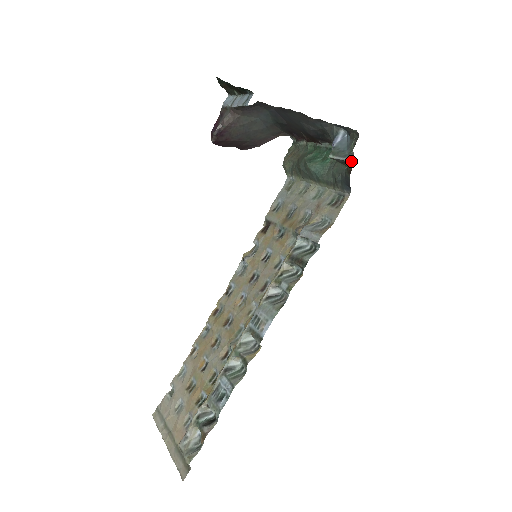
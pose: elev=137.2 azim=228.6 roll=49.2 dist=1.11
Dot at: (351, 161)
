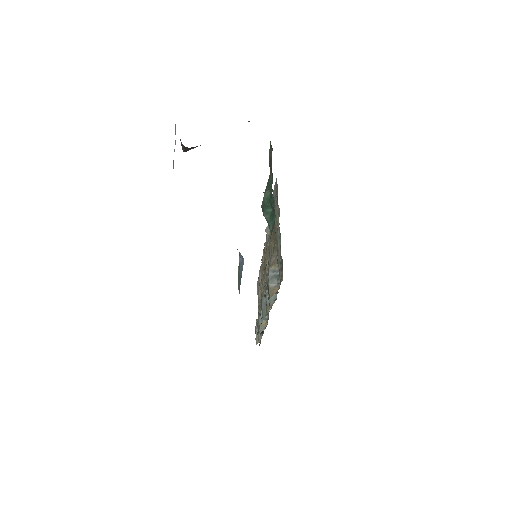
Dot at: occluded
